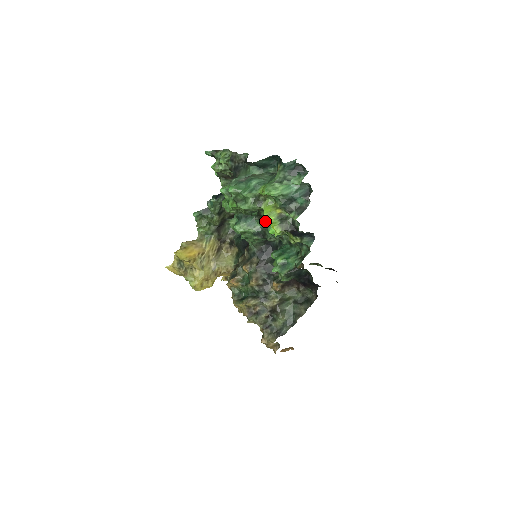
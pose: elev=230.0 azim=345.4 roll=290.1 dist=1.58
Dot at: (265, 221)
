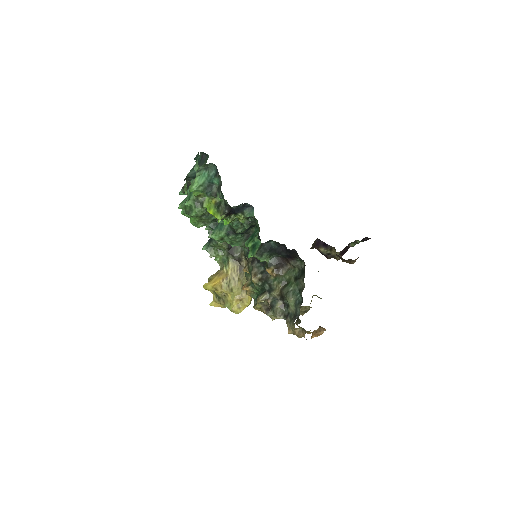
Dot at: occluded
